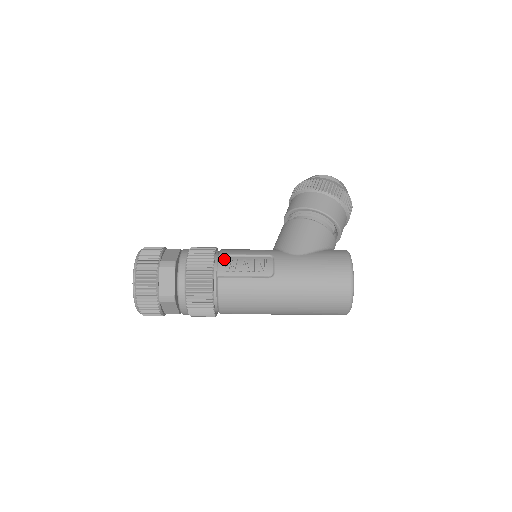
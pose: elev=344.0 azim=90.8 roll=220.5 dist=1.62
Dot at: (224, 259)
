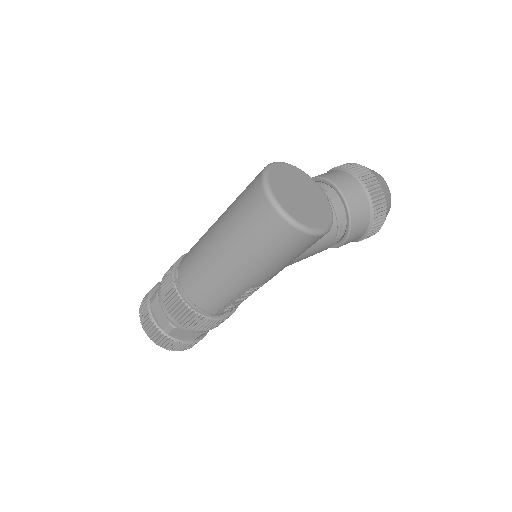
Dot at: occluded
